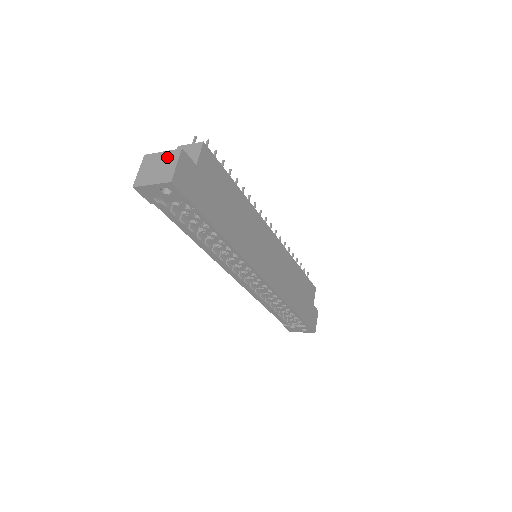
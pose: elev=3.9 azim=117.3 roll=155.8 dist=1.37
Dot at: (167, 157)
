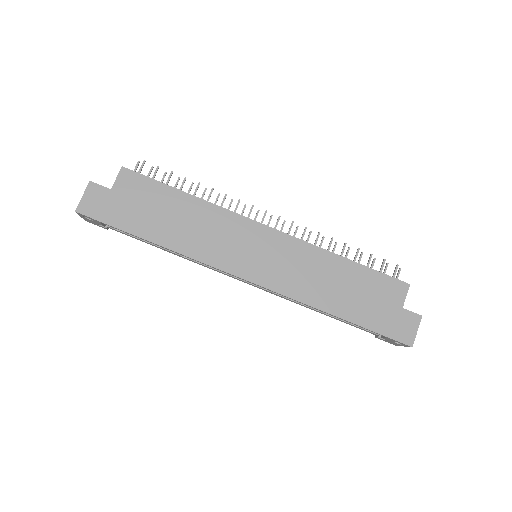
Dot at: occluded
